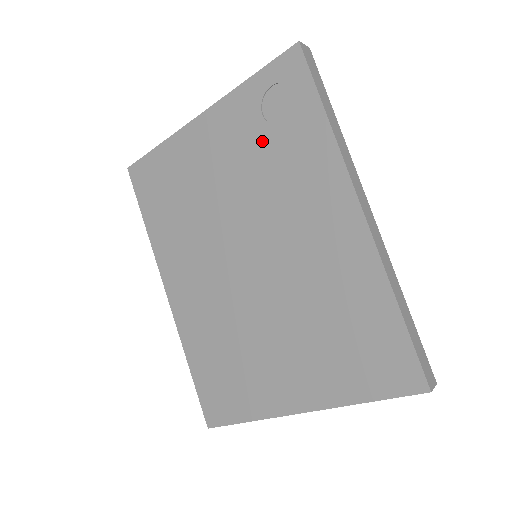
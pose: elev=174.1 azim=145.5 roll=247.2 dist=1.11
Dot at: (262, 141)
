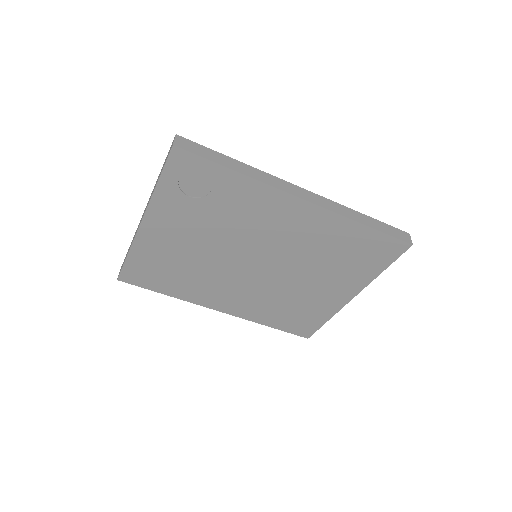
Dot at: (204, 209)
